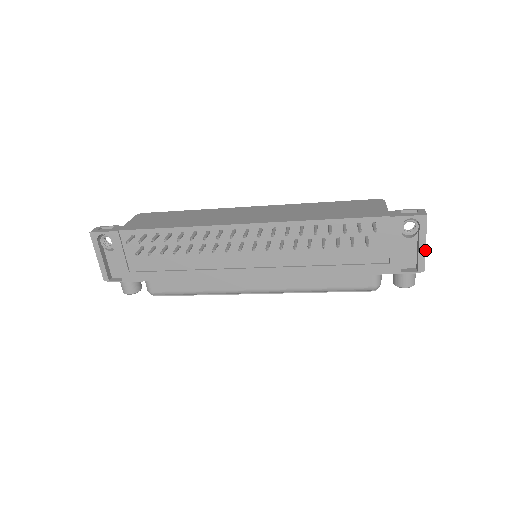
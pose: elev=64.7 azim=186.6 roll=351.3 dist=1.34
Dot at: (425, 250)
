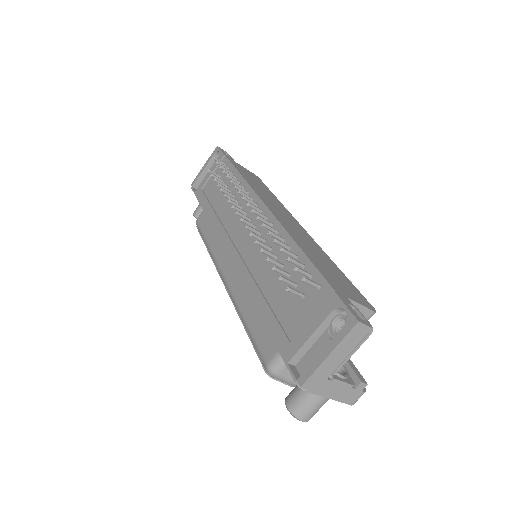
Dot at: (322, 362)
